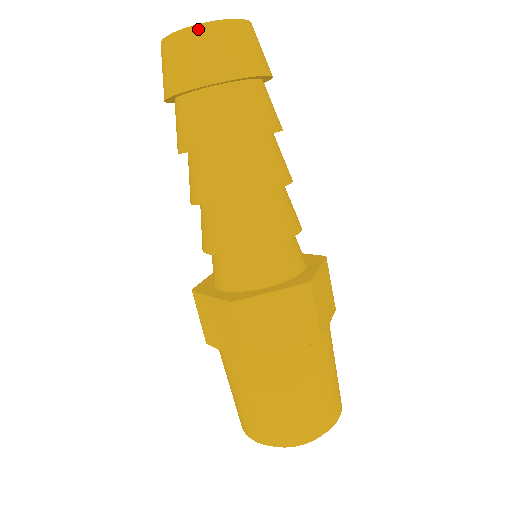
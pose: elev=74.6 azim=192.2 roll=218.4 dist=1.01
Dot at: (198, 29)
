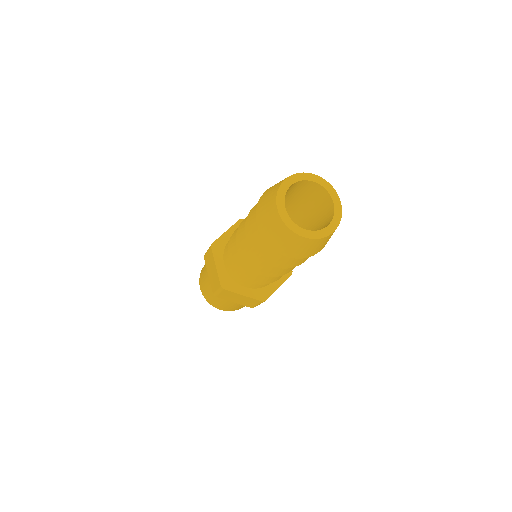
Dot at: (328, 237)
